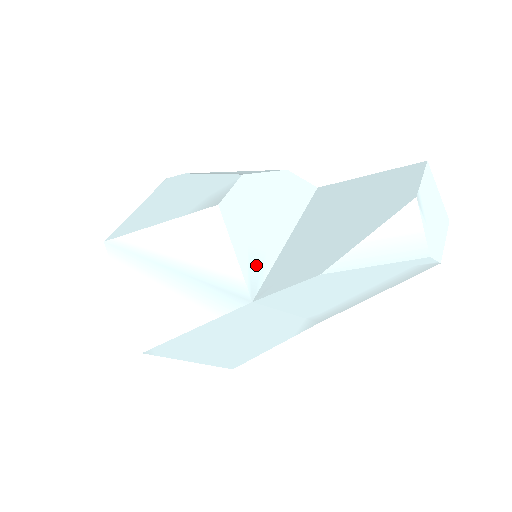
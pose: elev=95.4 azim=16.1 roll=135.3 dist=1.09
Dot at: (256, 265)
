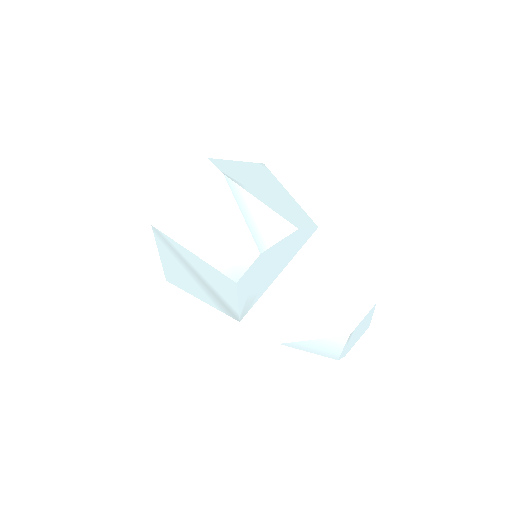
Dot at: (249, 302)
